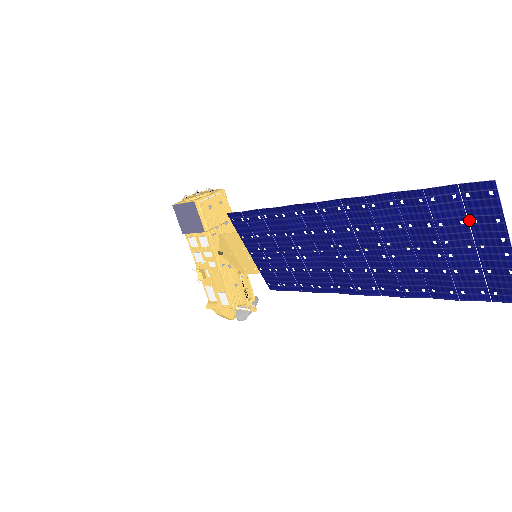
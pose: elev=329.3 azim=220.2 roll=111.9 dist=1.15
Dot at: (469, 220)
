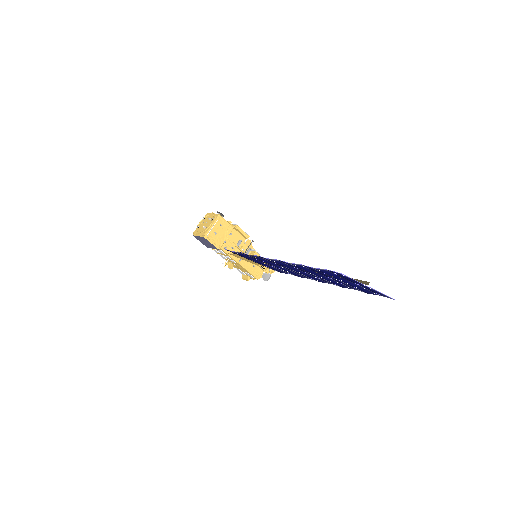
Dot at: (344, 278)
